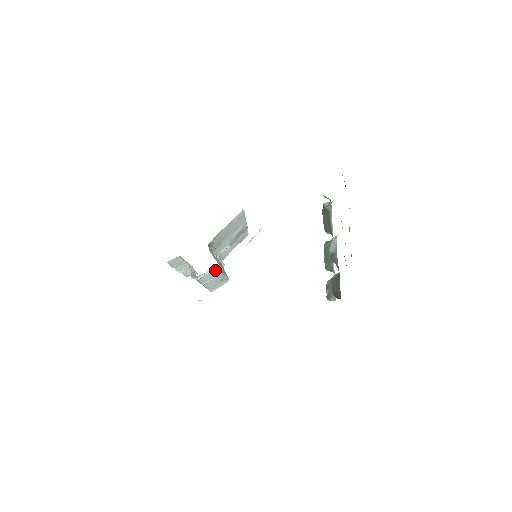
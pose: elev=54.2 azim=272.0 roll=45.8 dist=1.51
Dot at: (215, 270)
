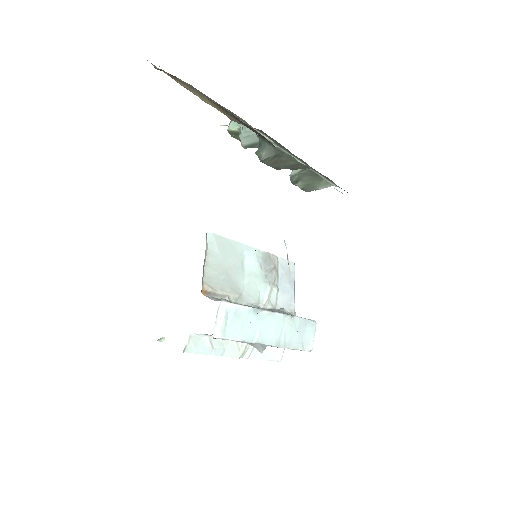
Dot at: (235, 312)
